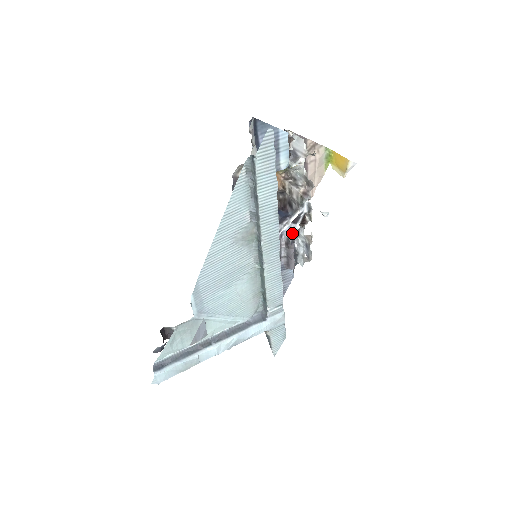
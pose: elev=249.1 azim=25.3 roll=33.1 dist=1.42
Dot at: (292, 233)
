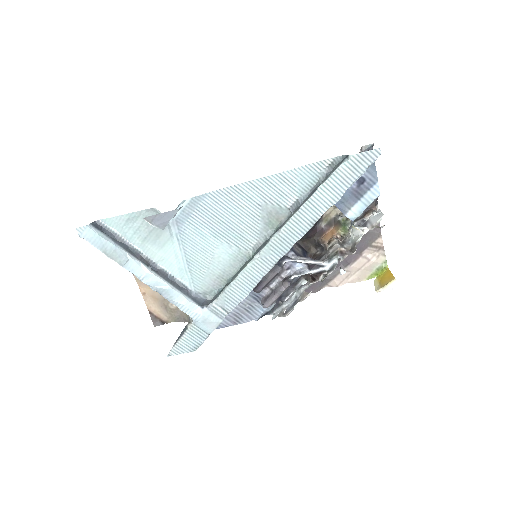
Dot at: (299, 274)
